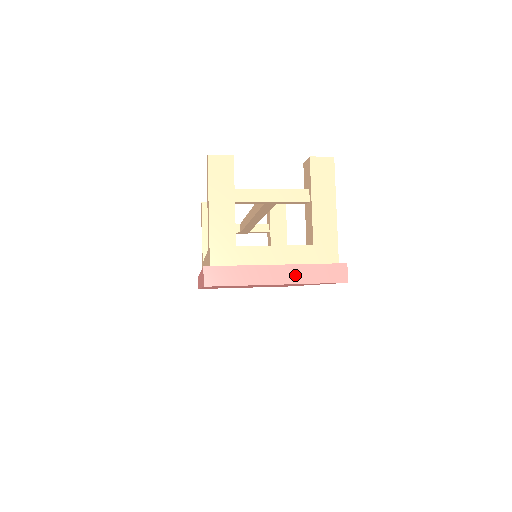
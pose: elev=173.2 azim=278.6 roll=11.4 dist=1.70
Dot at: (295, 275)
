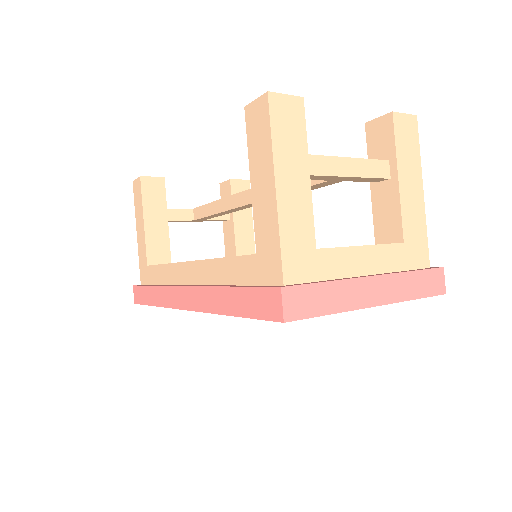
Dot at: (394, 289)
